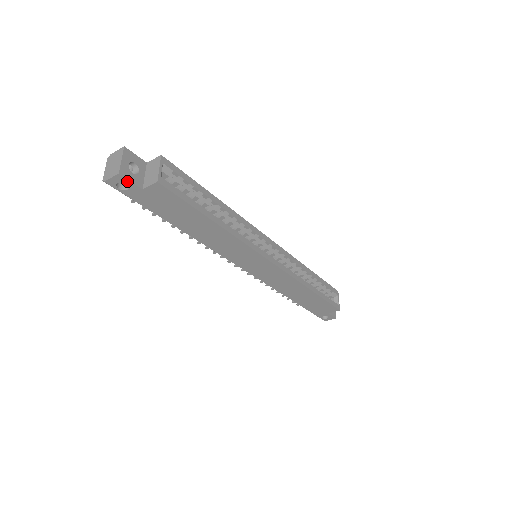
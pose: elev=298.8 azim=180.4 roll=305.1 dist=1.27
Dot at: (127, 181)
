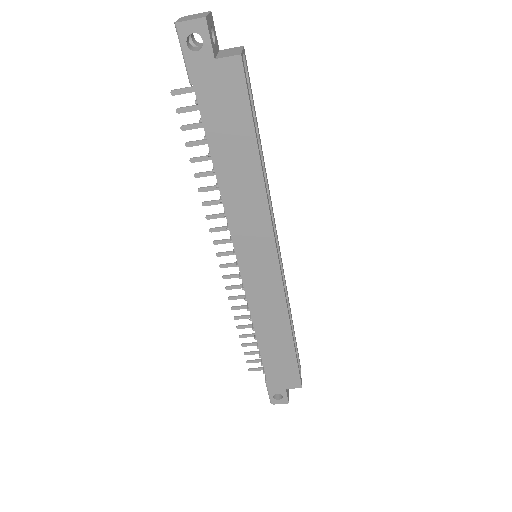
Dot at: (206, 36)
